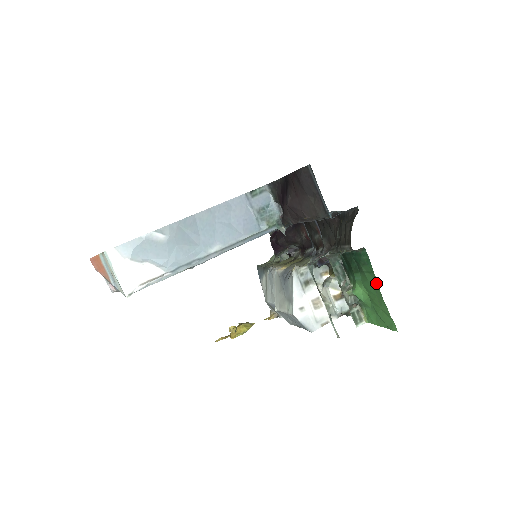
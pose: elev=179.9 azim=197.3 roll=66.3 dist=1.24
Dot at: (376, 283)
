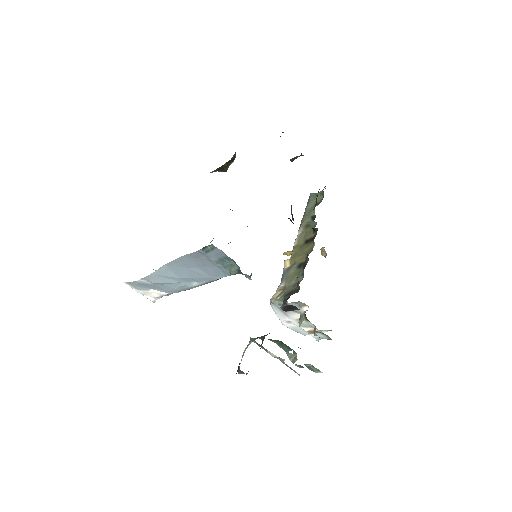
Dot at: occluded
